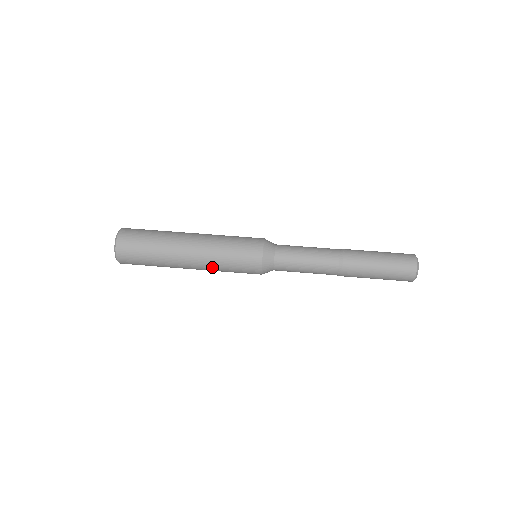
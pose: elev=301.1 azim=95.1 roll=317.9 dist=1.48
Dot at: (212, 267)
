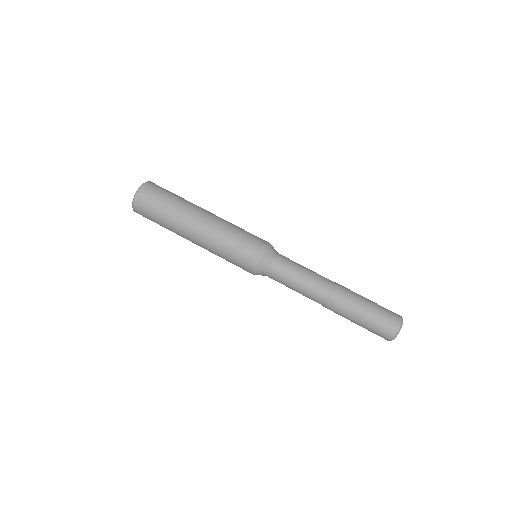
Dot at: occluded
